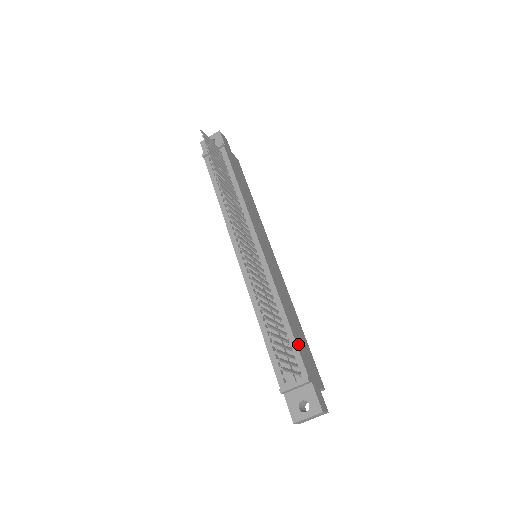
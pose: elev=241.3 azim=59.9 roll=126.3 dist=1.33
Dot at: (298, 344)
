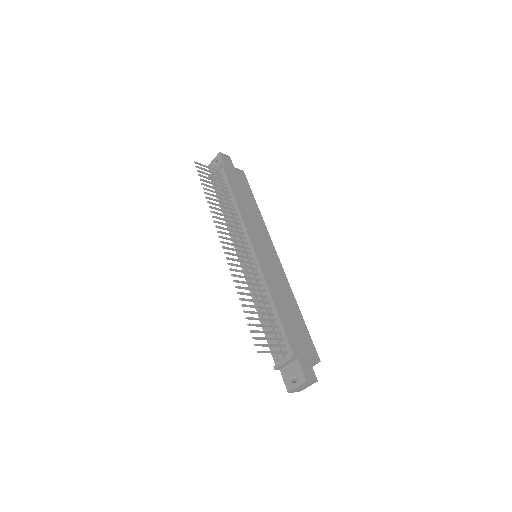
Dot at: (286, 327)
